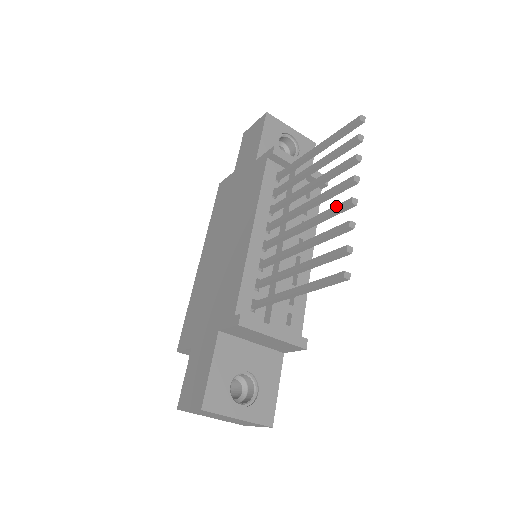
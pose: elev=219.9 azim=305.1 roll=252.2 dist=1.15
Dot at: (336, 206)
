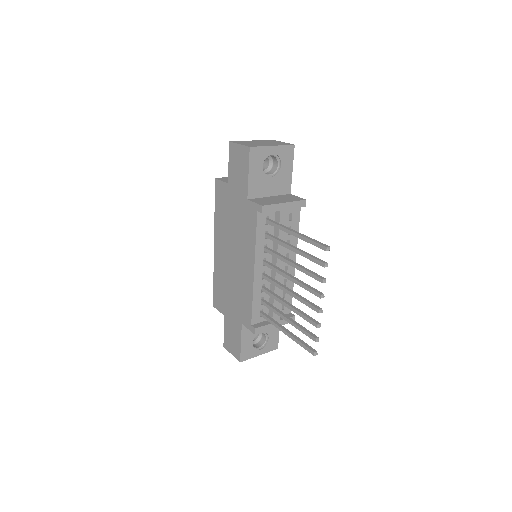
Dot at: (310, 305)
